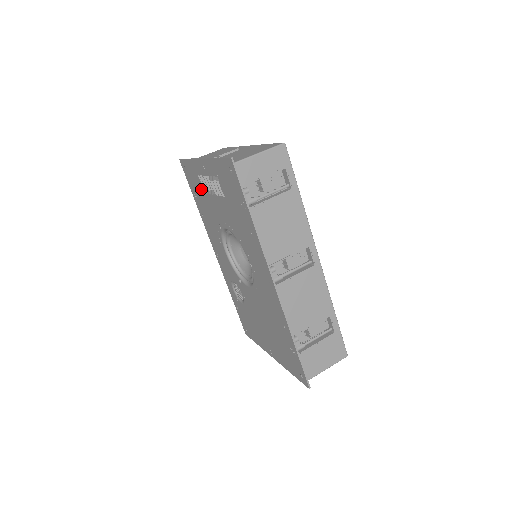
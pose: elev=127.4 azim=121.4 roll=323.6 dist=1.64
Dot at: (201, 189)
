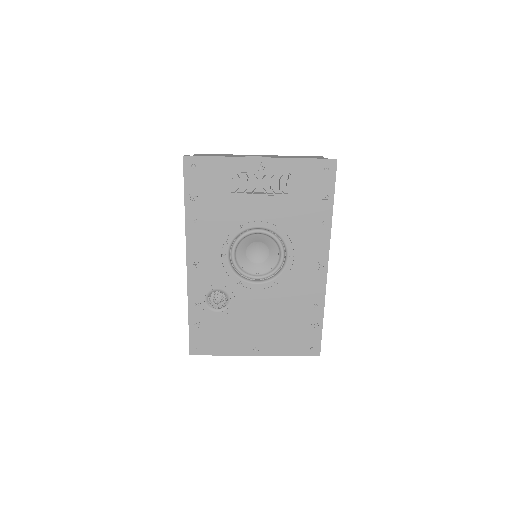
Dot at: (225, 189)
